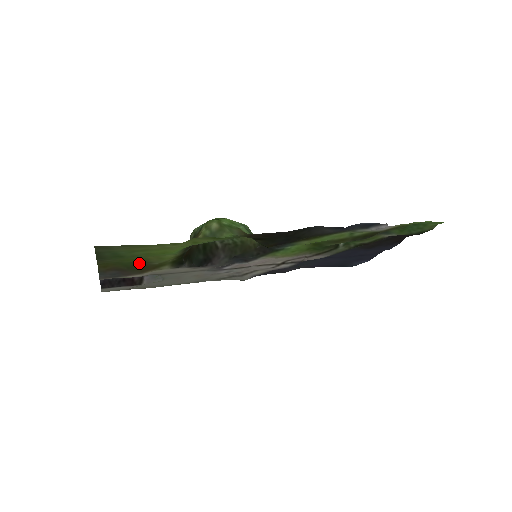
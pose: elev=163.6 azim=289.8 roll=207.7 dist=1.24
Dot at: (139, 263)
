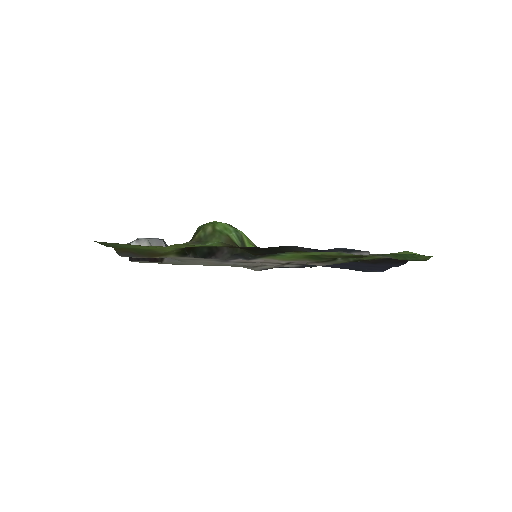
Dot at: (147, 250)
